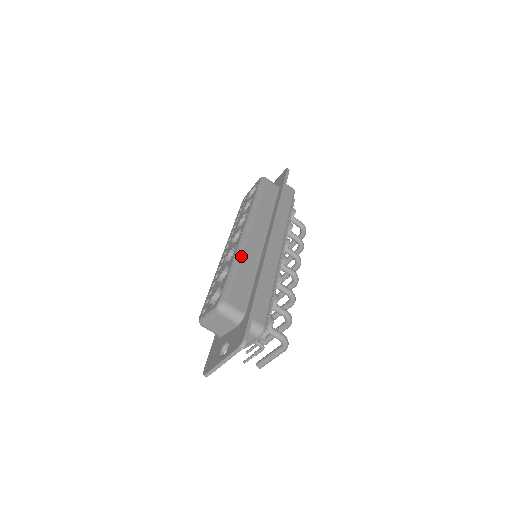
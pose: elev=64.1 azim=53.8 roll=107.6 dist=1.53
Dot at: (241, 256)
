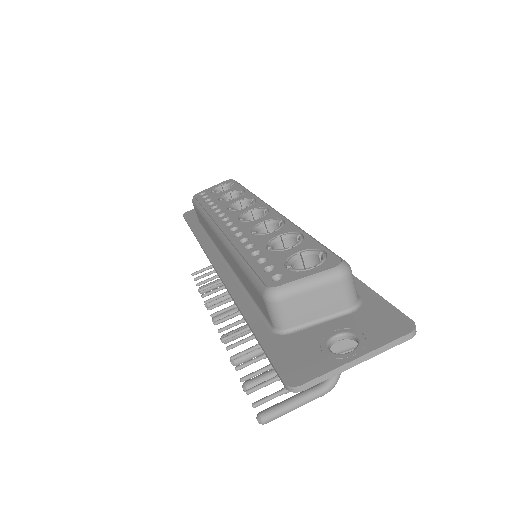
Dot at: occluded
